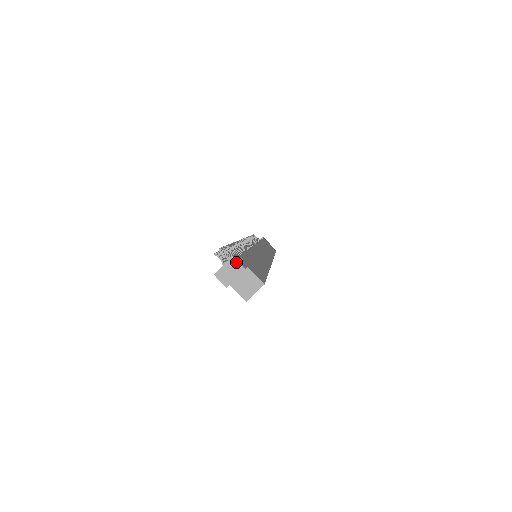
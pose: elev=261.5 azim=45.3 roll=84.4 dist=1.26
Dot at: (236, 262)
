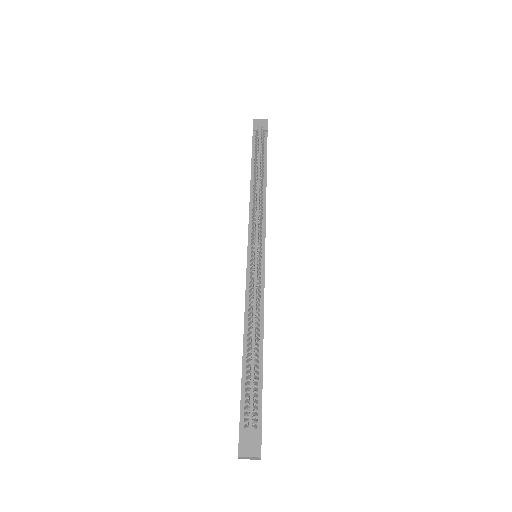
Dot at: (259, 458)
